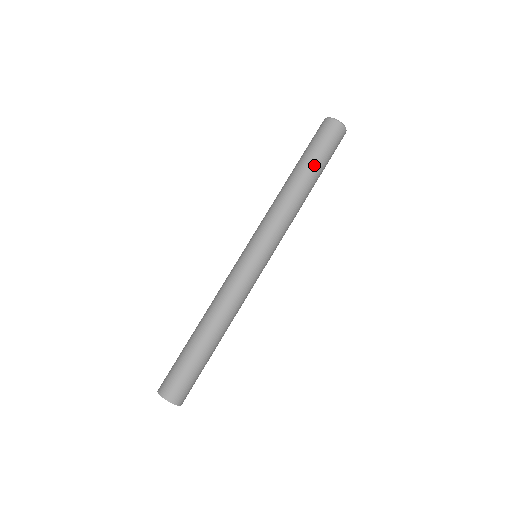
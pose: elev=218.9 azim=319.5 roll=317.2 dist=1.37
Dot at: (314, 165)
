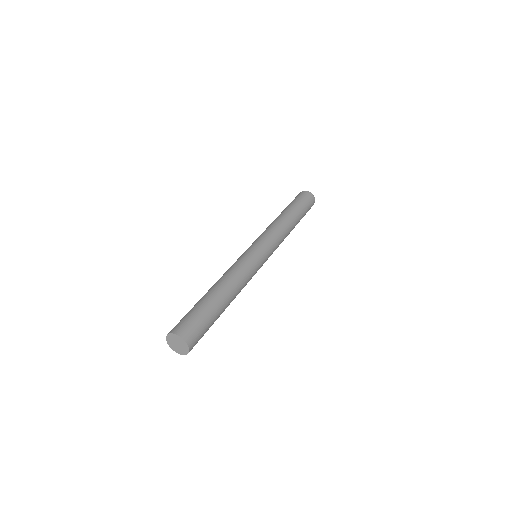
Dot at: (293, 207)
